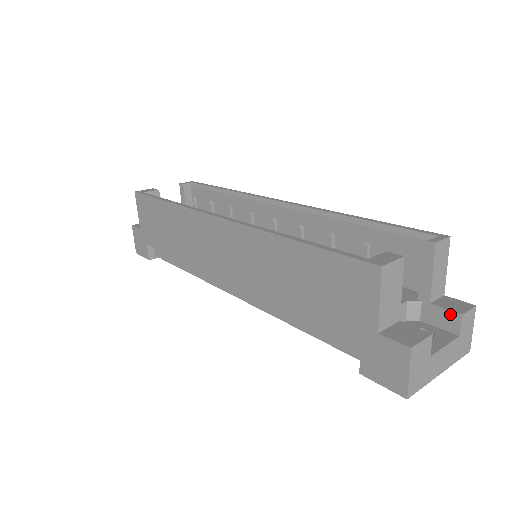
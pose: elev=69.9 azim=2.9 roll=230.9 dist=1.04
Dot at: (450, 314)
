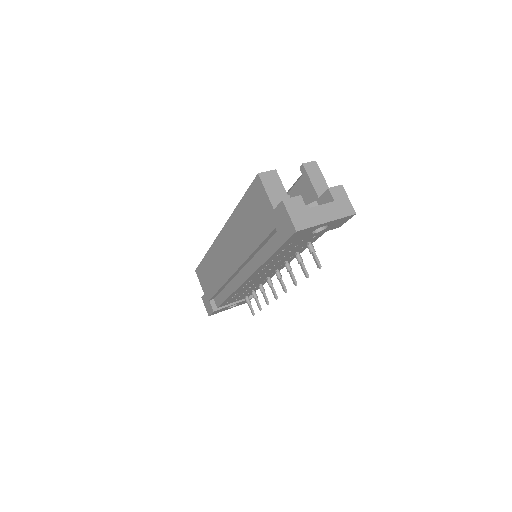
Dot at: (326, 194)
